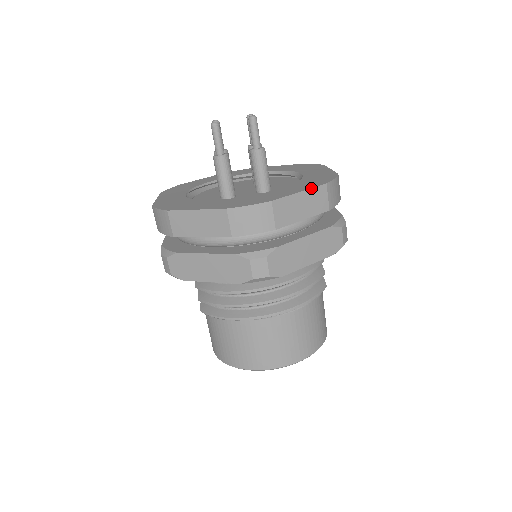
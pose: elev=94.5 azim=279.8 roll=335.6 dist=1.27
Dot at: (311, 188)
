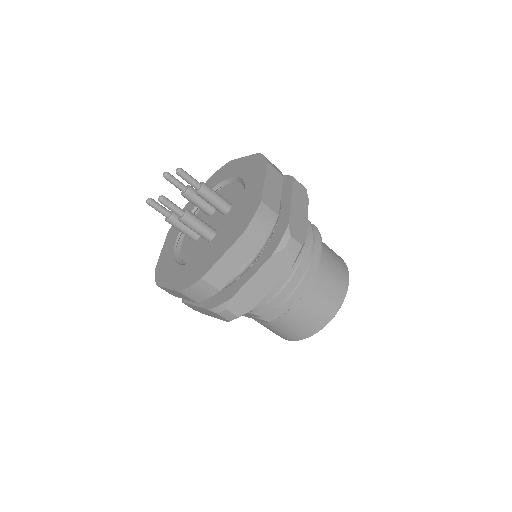
Dot at: (266, 173)
